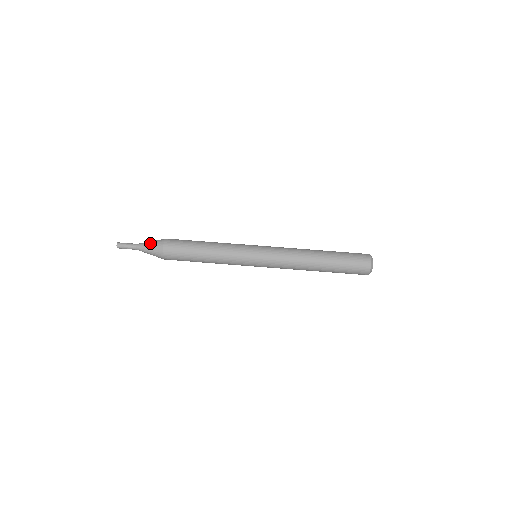
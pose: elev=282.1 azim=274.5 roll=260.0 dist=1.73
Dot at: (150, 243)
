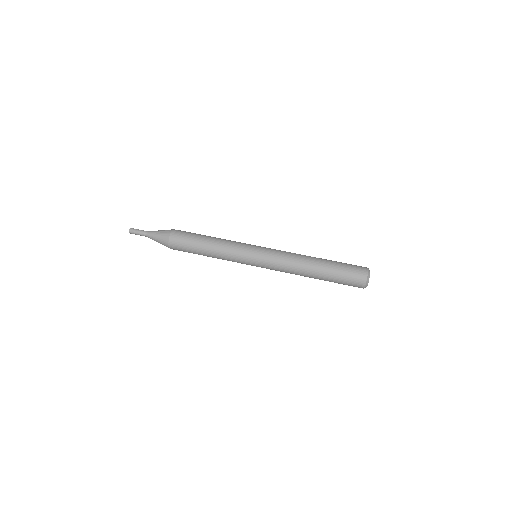
Dot at: (162, 230)
